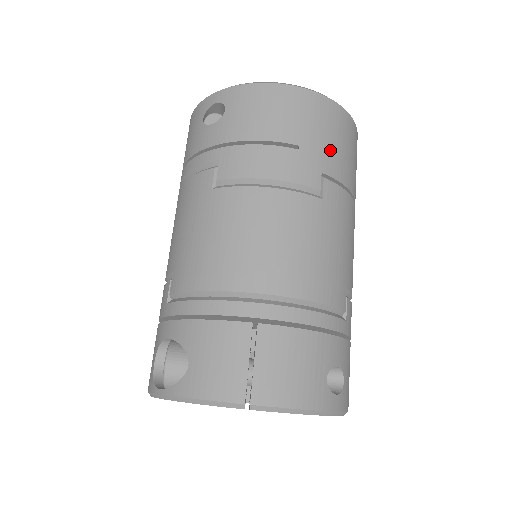
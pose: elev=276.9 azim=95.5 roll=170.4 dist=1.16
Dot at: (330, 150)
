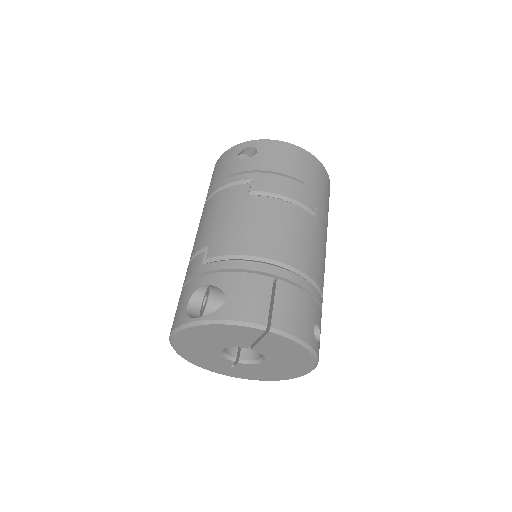
Dot at: (320, 192)
